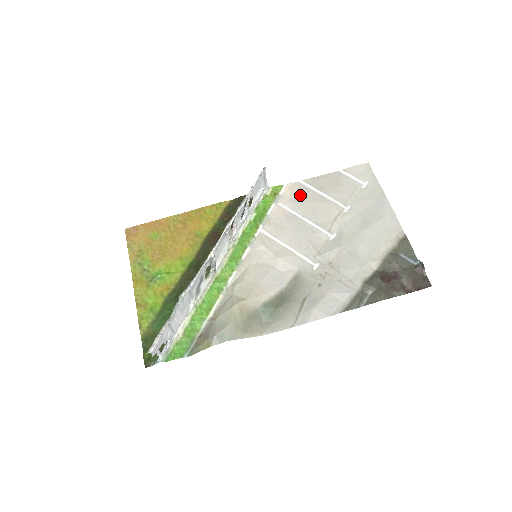
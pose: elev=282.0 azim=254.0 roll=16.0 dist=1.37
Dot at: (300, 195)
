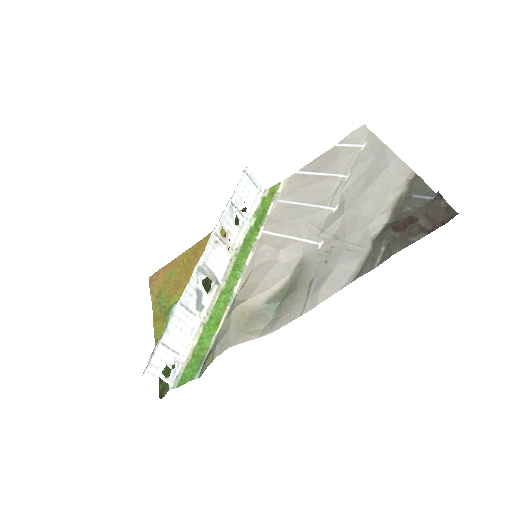
Dot at: (297, 184)
